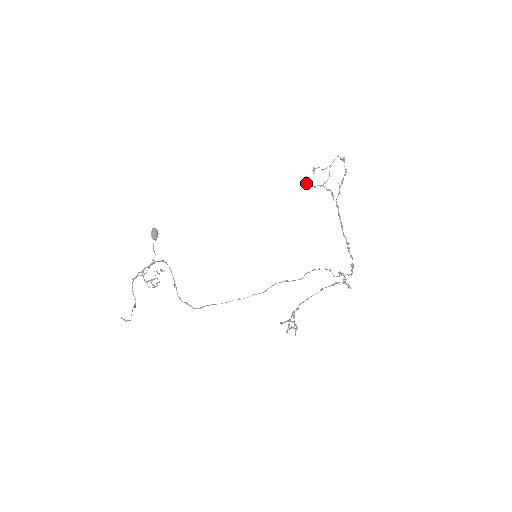
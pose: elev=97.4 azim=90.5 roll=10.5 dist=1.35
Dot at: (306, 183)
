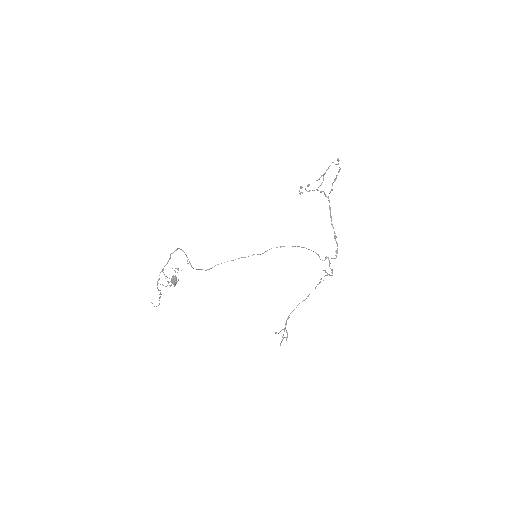
Dot at: (301, 192)
